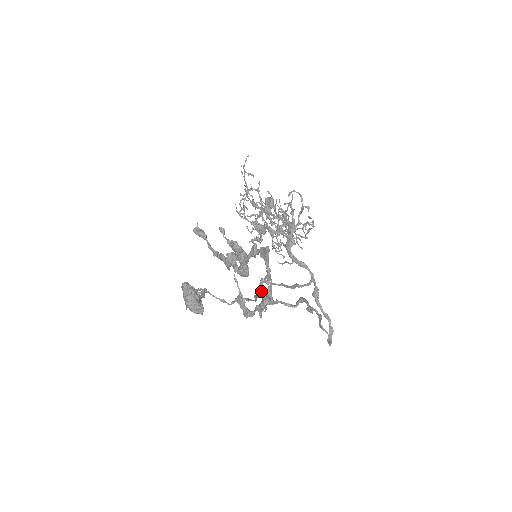
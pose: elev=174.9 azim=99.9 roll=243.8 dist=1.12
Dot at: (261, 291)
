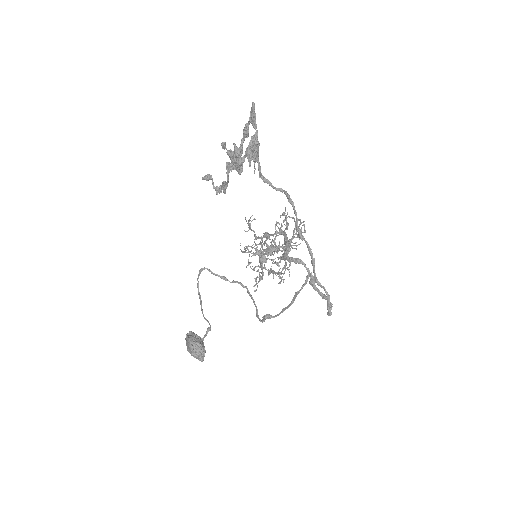
Dot at: (263, 320)
